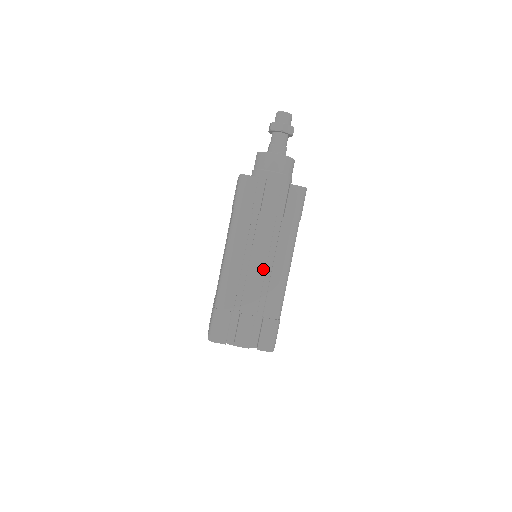
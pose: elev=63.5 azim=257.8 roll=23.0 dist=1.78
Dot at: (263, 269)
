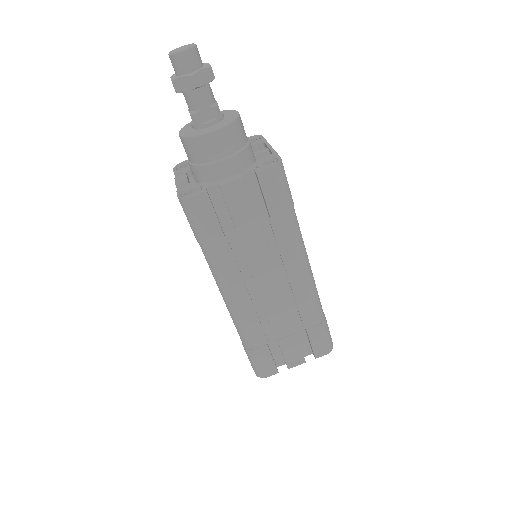
Dot at: (278, 287)
